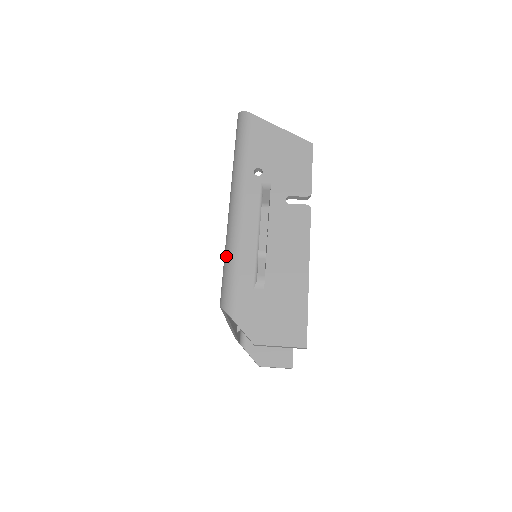
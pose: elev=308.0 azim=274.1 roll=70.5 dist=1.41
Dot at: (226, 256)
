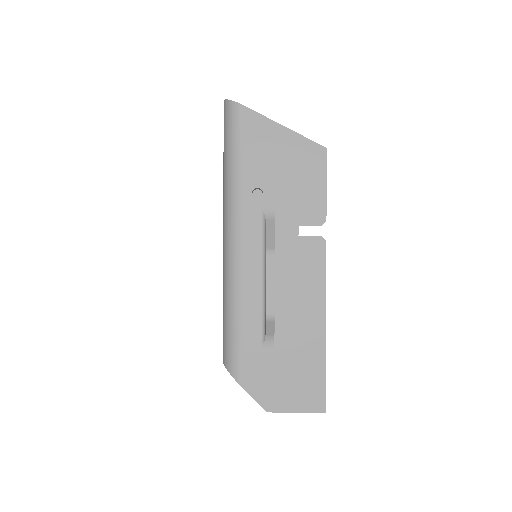
Dot at: (225, 305)
